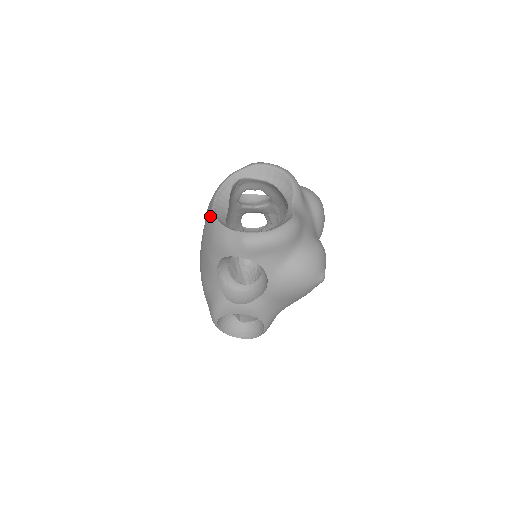
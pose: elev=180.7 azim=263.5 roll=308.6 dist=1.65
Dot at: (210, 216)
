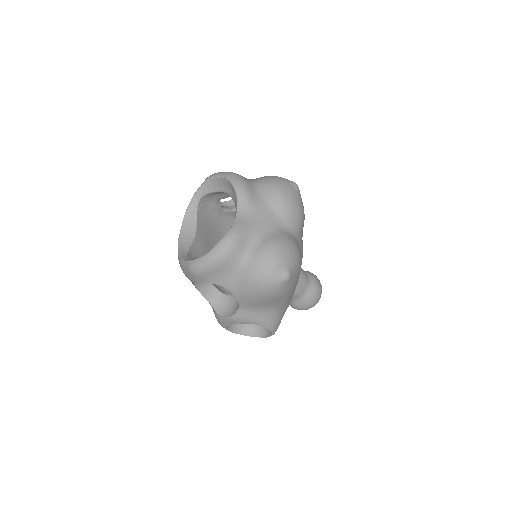
Dot at: occluded
